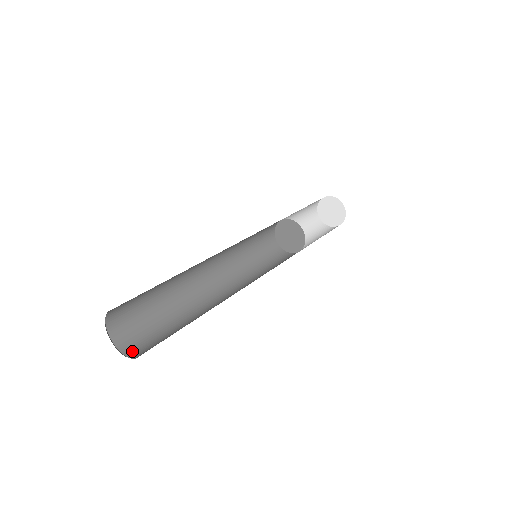
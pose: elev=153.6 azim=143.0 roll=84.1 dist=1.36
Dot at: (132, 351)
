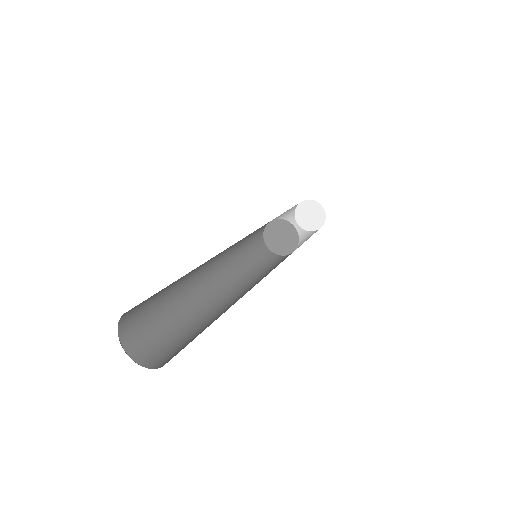
Dot at: (136, 351)
